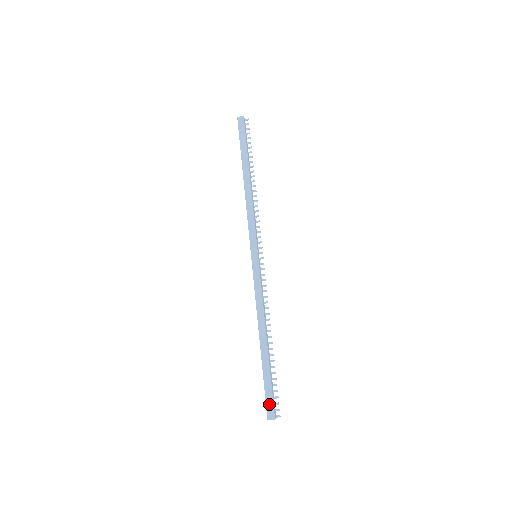
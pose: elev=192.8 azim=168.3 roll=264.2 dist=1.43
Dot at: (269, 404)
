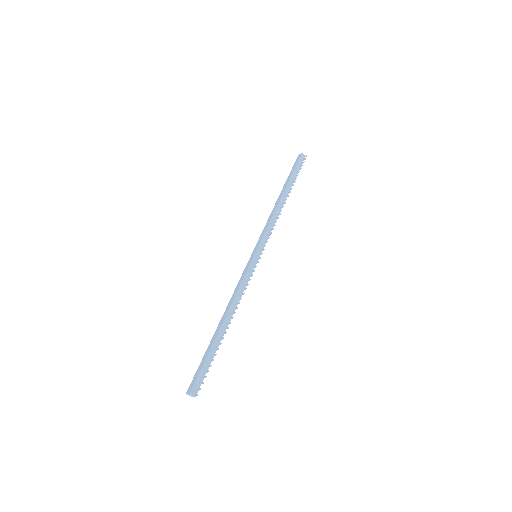
Dot at: (194, 379)
